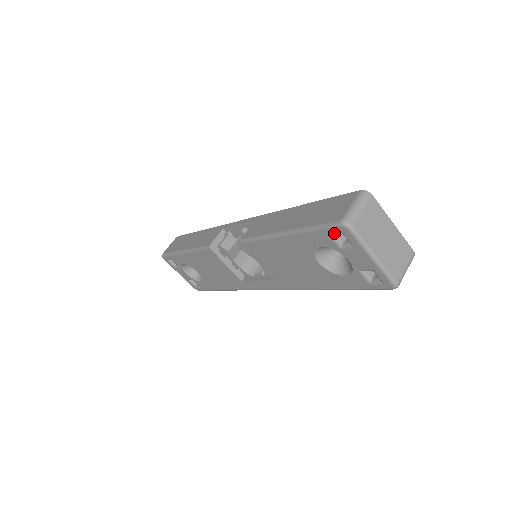
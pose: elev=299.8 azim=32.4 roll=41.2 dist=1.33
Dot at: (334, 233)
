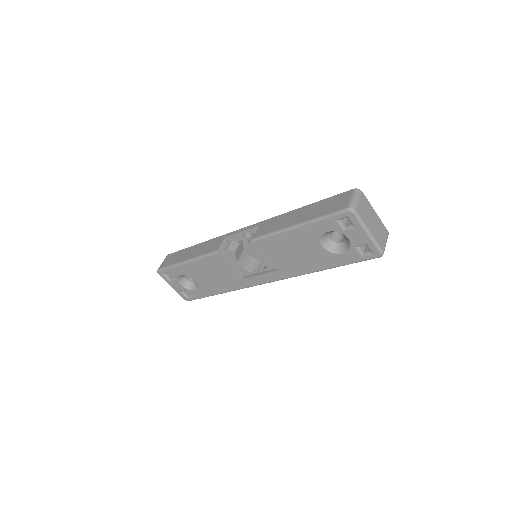
Dot at: (341, 218)
